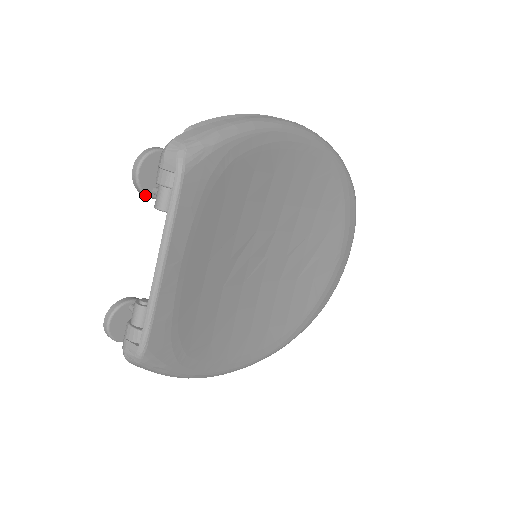
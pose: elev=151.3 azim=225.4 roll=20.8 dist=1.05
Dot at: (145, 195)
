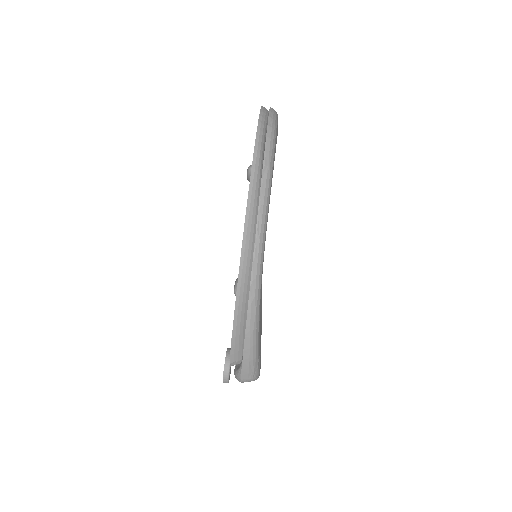
Dot at: occluded
